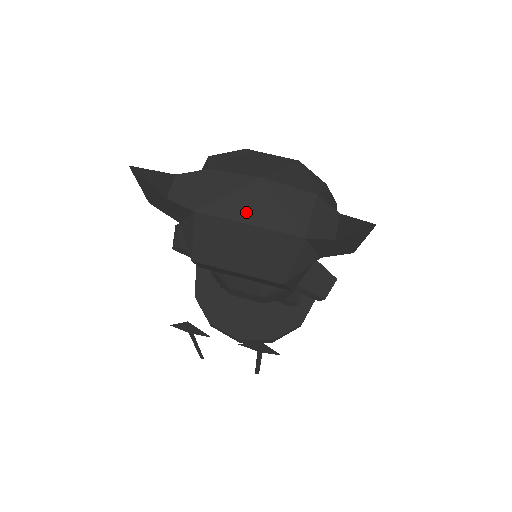
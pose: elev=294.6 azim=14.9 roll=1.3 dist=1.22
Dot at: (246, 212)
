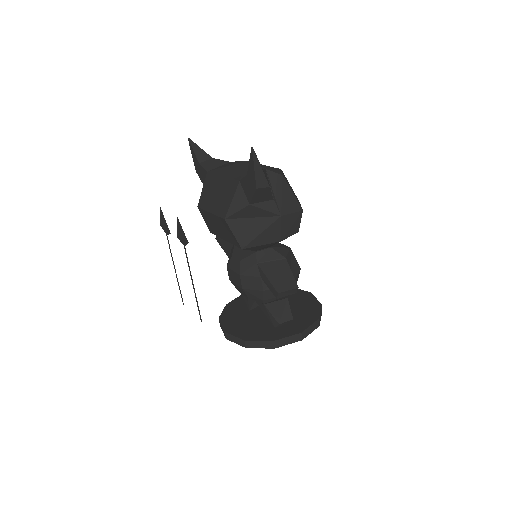
Dot at: (226, 172)
